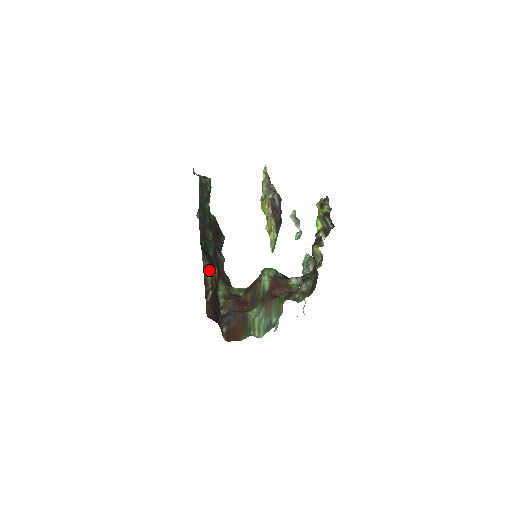
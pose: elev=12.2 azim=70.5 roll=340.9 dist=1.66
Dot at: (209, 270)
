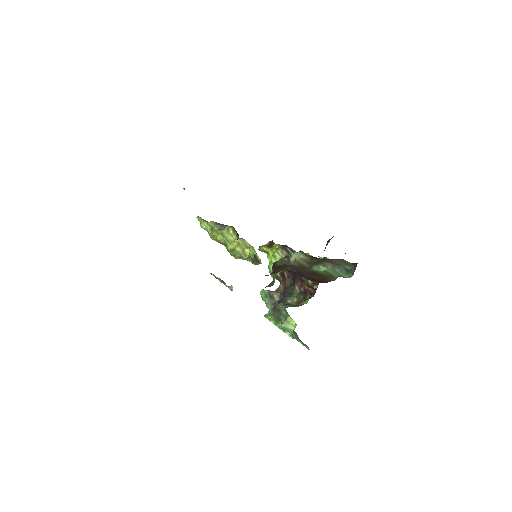
Dot at: occluded
